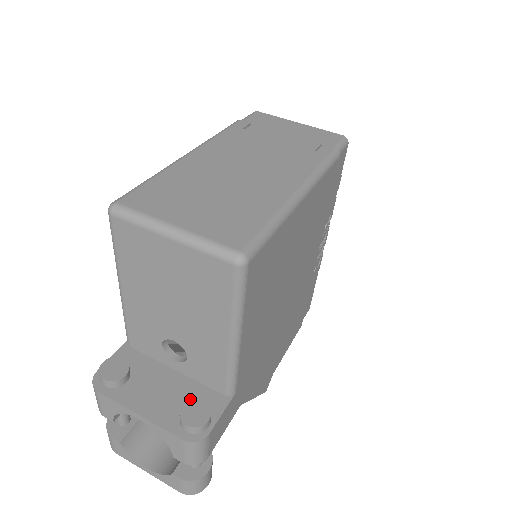
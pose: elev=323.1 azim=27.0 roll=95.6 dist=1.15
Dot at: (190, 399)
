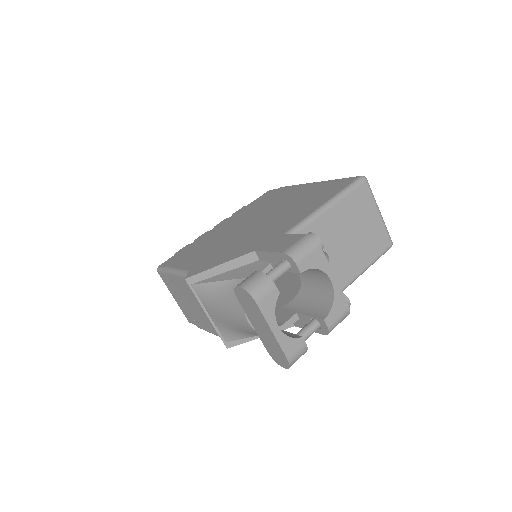
Dot at: occluded
